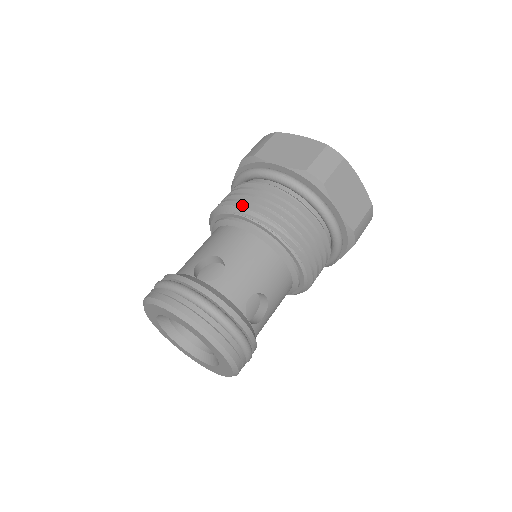
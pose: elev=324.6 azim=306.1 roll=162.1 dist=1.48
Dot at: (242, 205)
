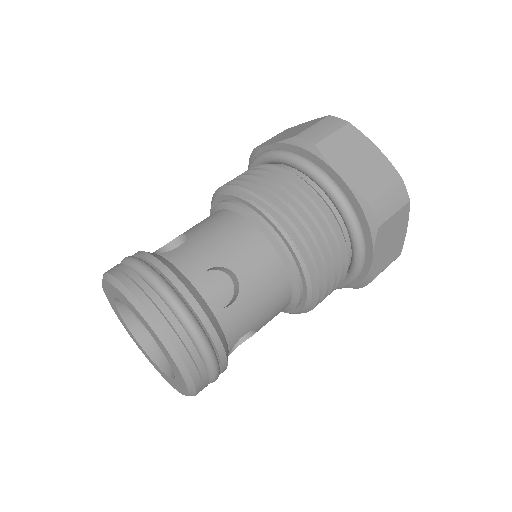
Dot at: occluded
